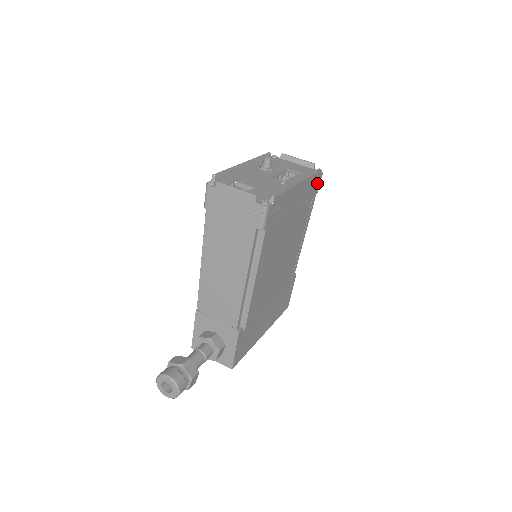
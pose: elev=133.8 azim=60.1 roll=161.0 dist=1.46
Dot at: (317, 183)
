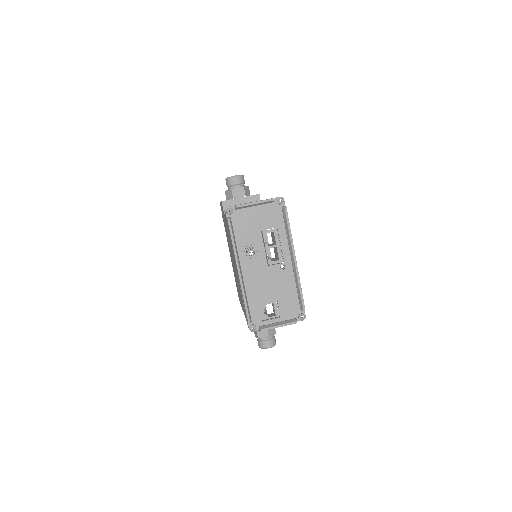
Dot at: occluded
